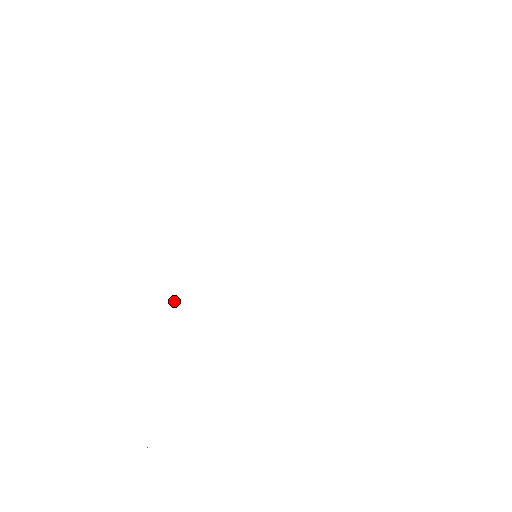
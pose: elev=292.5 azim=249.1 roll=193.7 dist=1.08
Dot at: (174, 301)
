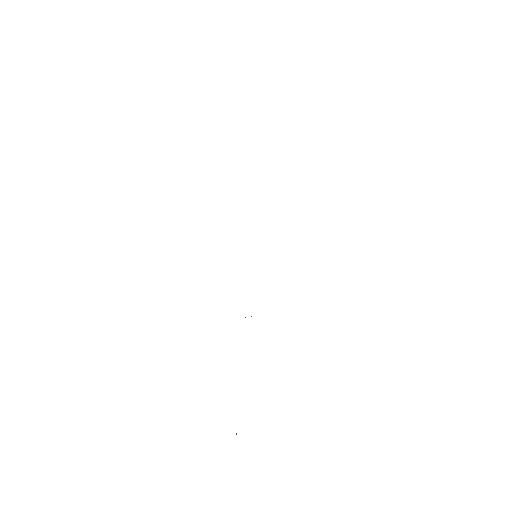
Dot at: occluded
